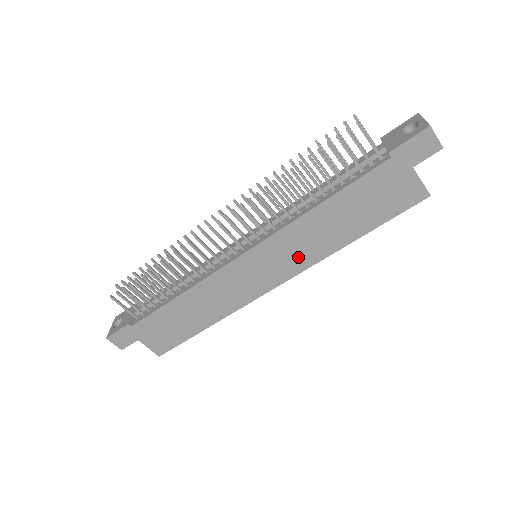
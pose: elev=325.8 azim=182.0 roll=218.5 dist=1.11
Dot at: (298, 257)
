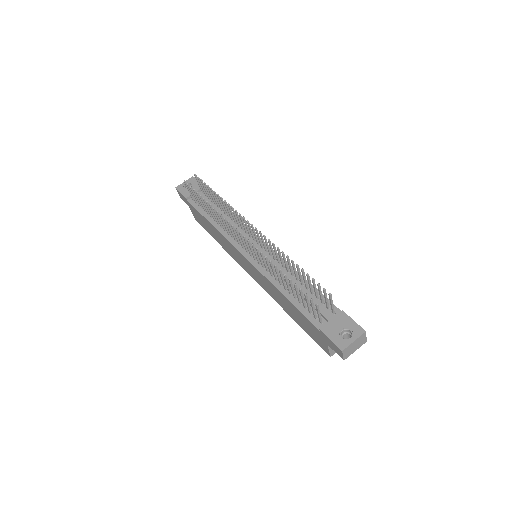
Dot at: (265, 286)
